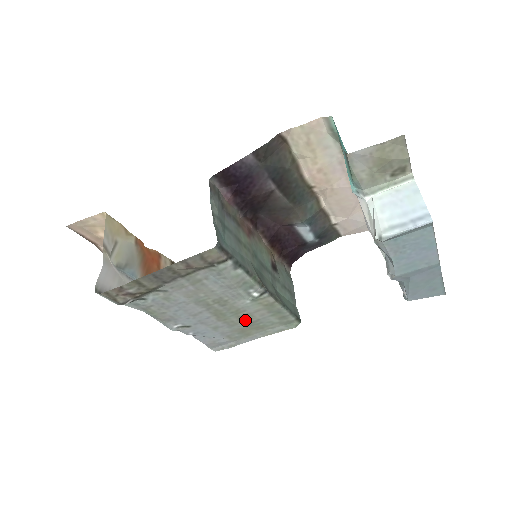
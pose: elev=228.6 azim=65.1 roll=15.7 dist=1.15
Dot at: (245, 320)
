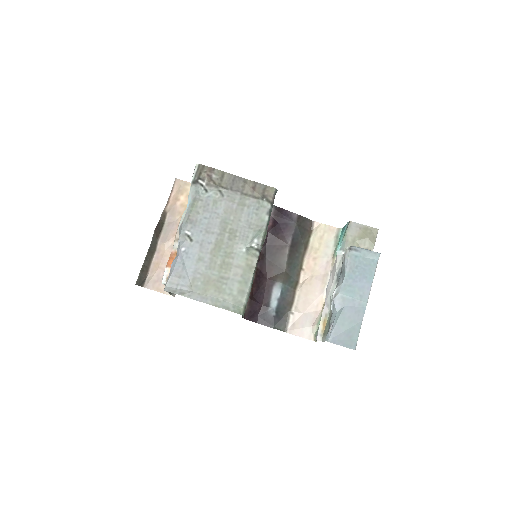
Dot at: (222, 270)
